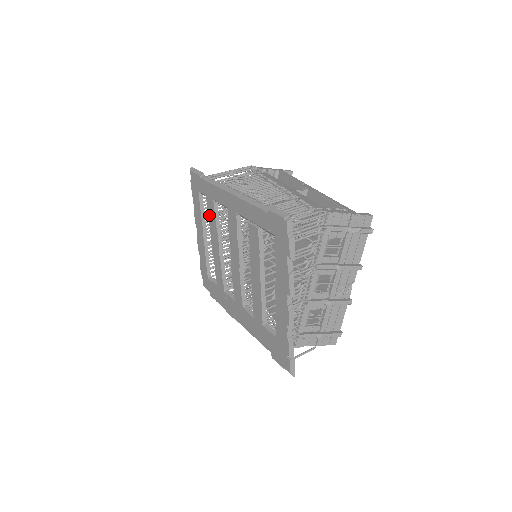
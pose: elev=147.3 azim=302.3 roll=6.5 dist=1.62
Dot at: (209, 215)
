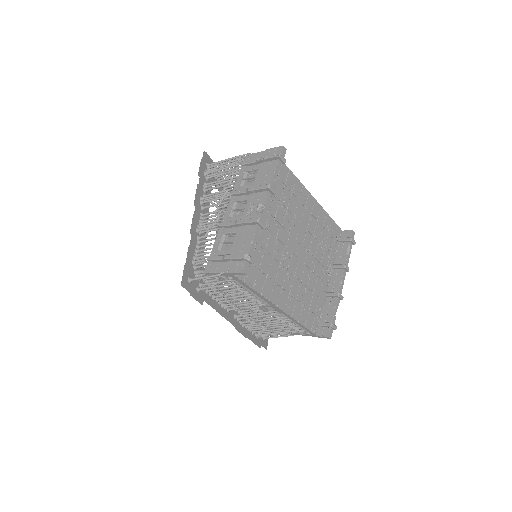
Dot at: occluded
